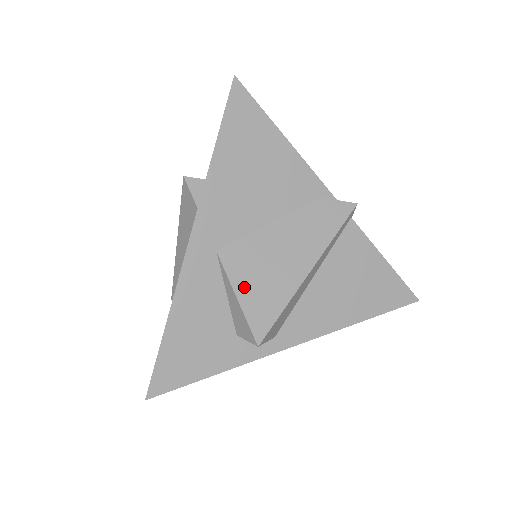
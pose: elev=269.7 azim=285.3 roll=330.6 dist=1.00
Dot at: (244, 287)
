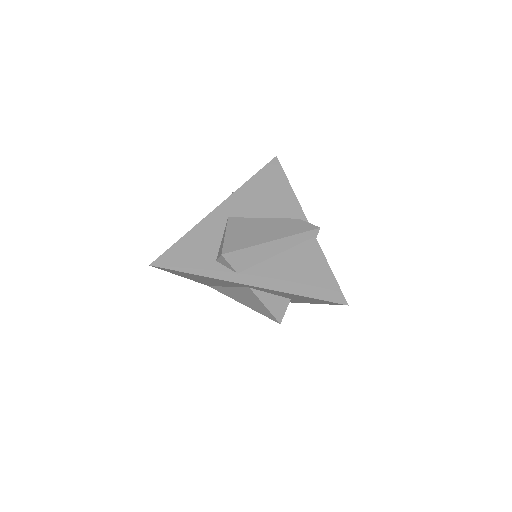
Dot at: (232, 233)
